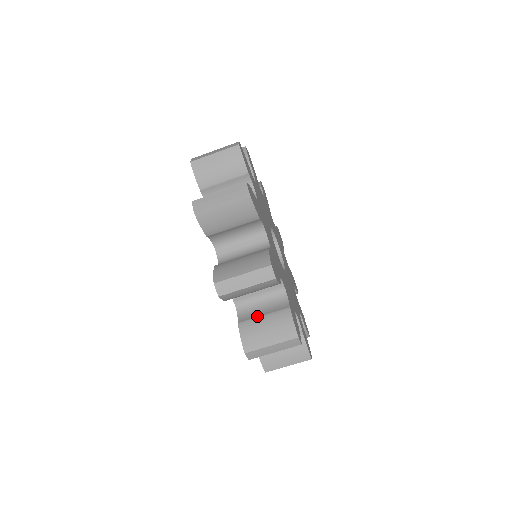
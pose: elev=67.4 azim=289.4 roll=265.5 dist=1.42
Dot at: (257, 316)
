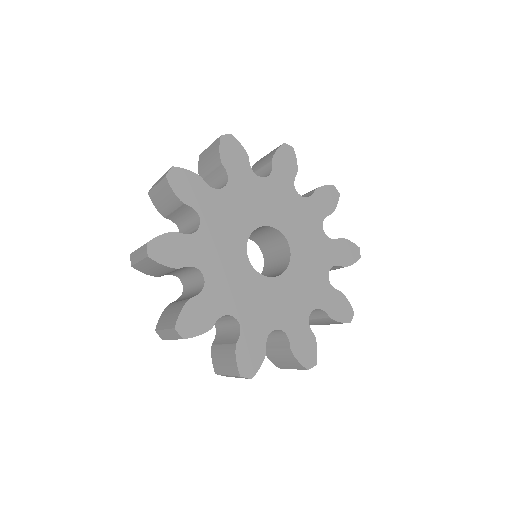
Dot at: (221, 343)
